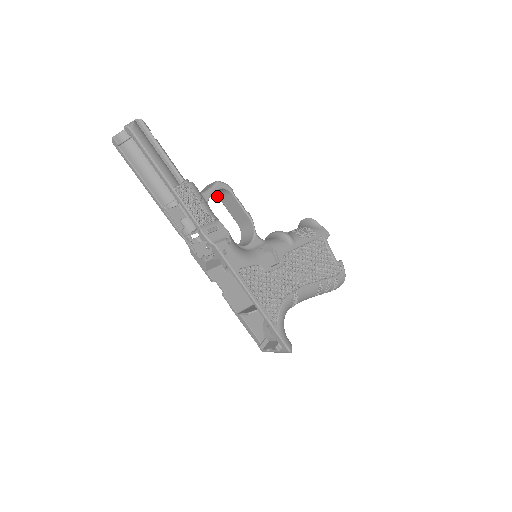
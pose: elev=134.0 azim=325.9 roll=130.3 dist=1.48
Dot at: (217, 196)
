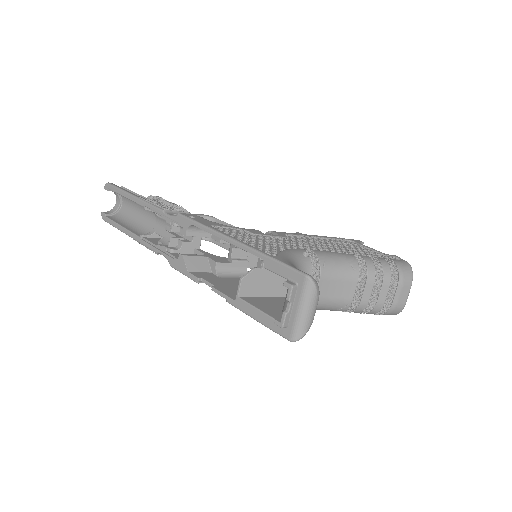
Dot at: (209, 240)
